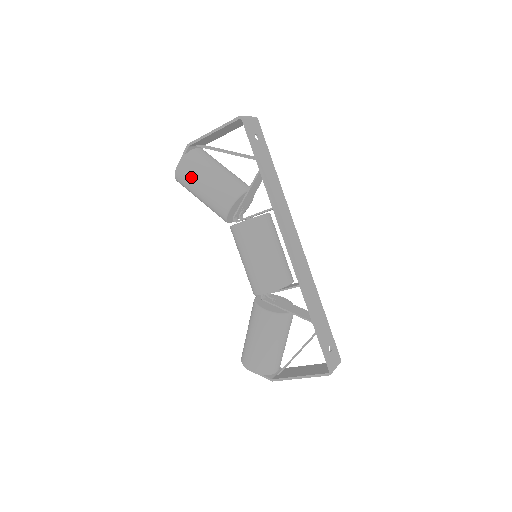
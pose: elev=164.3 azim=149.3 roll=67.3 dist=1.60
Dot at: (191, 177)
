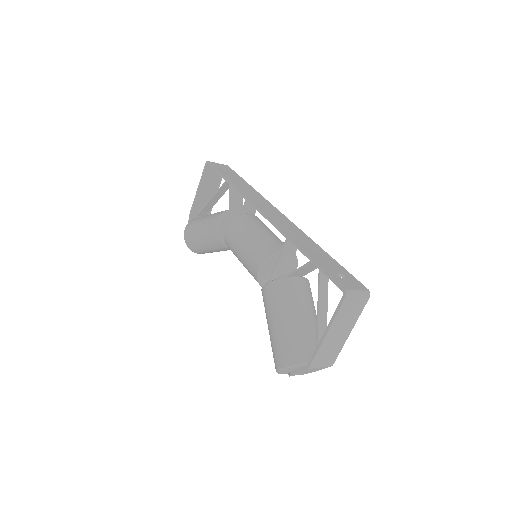
Dot at: (192, 231)
